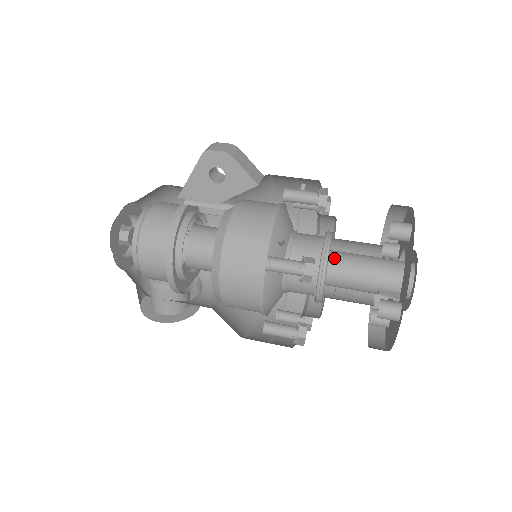
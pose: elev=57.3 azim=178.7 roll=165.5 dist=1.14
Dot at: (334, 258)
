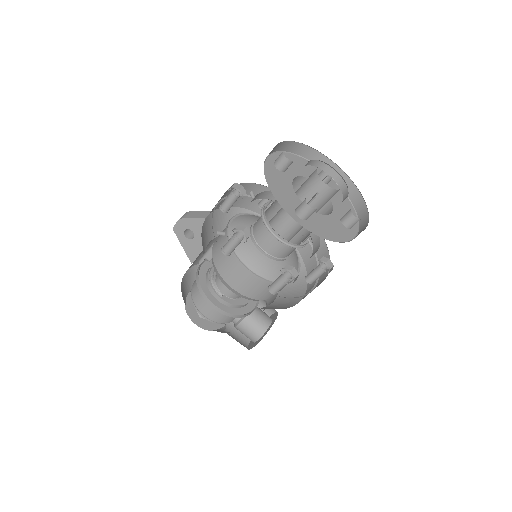
Dot at: (278, 213)
